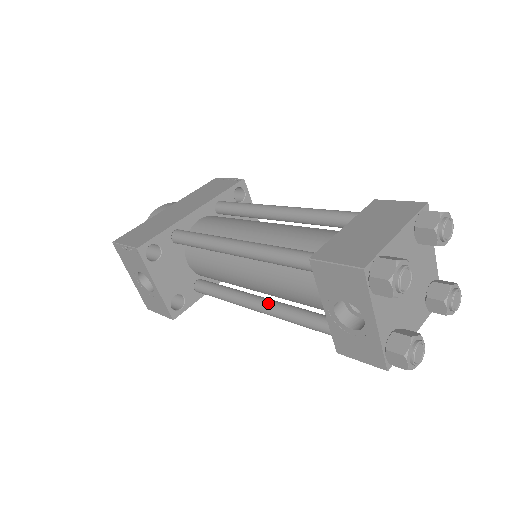
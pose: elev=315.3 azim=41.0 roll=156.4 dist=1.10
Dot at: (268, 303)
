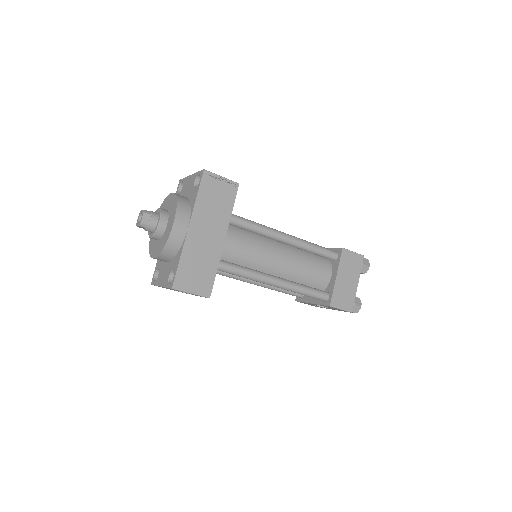
Dot at: occluded
